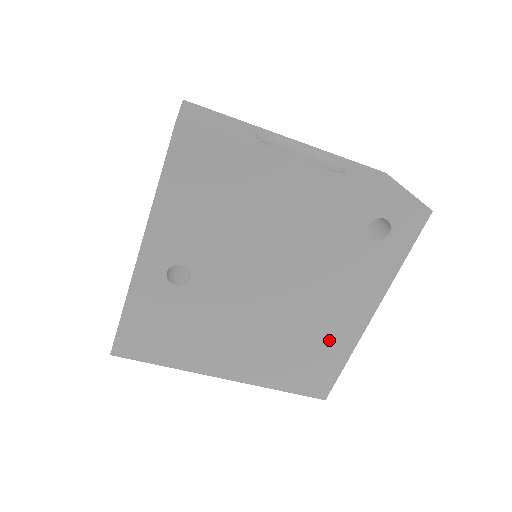
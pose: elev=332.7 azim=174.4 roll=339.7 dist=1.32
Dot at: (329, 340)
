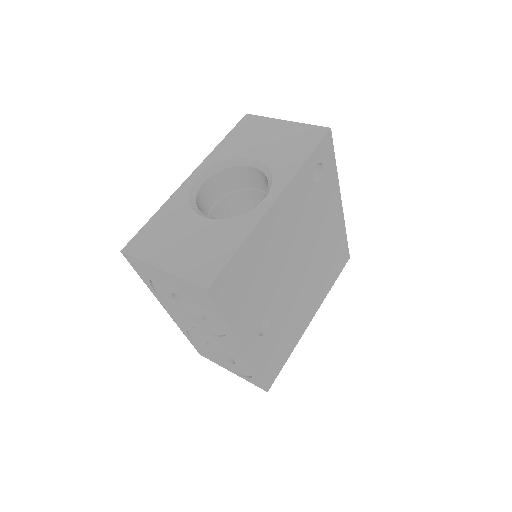
Dot at: (334, 240)
